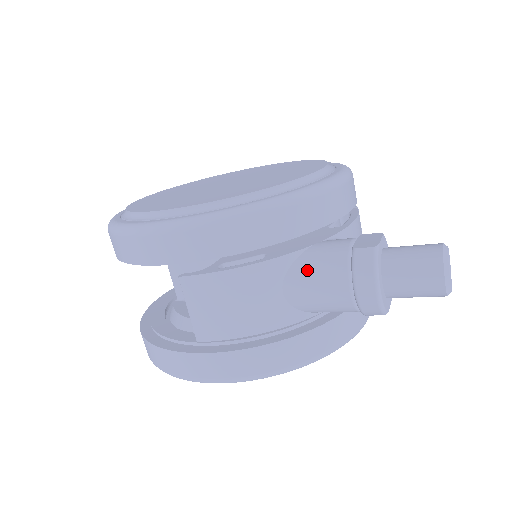
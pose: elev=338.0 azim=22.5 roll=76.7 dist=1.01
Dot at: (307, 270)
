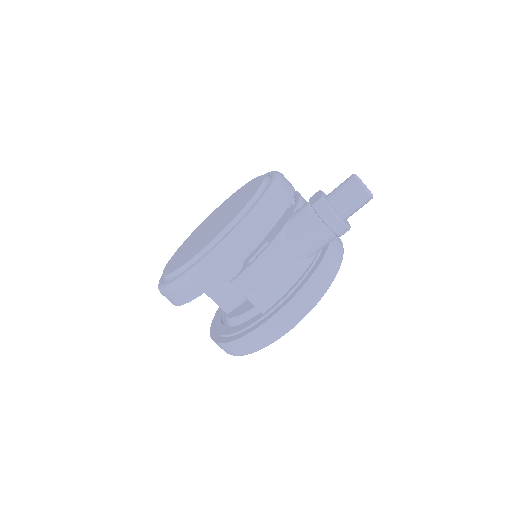
Dot at: (296, 233)
